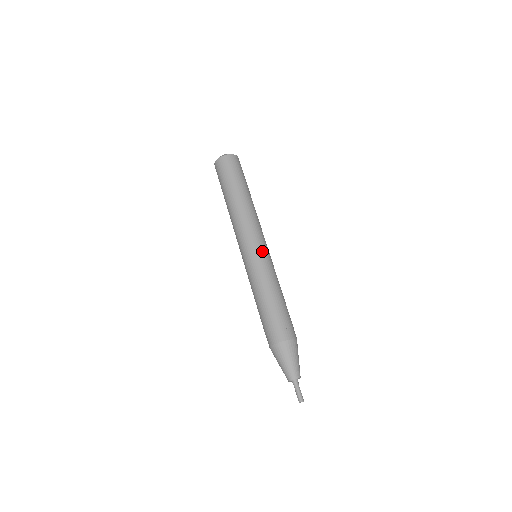
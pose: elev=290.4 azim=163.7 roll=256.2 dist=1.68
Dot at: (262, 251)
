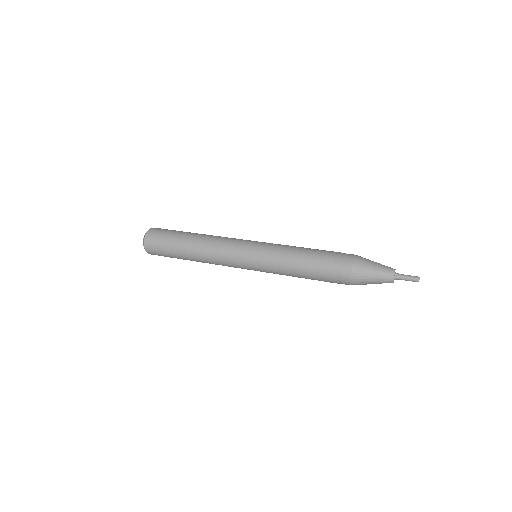
Dot at: (255, 245)
